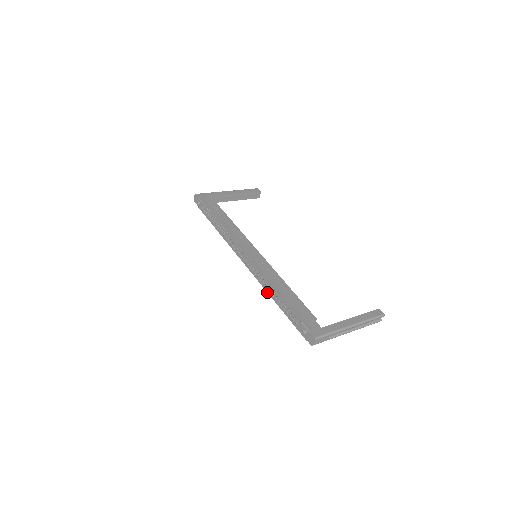
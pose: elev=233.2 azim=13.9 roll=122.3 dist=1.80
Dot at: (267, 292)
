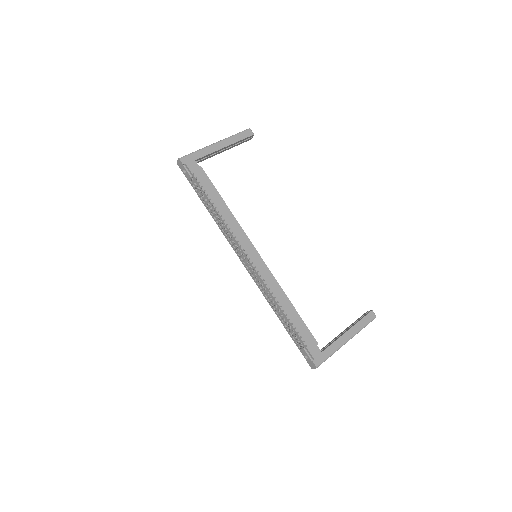
Dot at: (269, 303)
